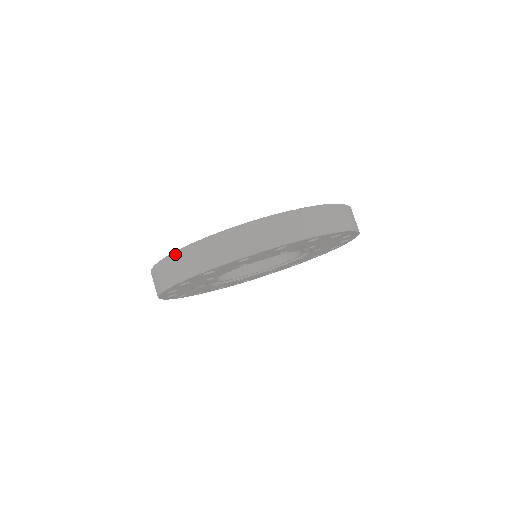
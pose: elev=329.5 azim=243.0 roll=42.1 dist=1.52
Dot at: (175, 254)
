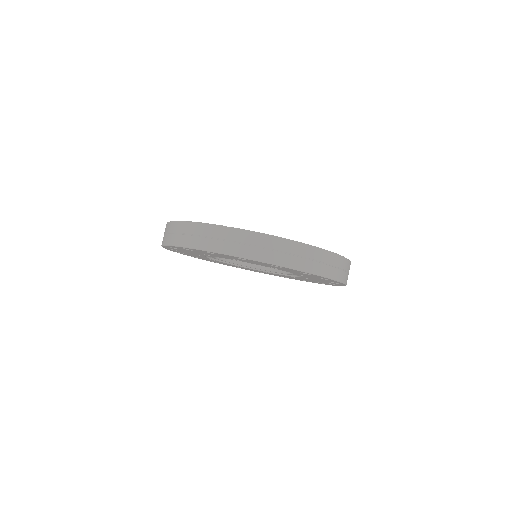
Dot at: occluded
